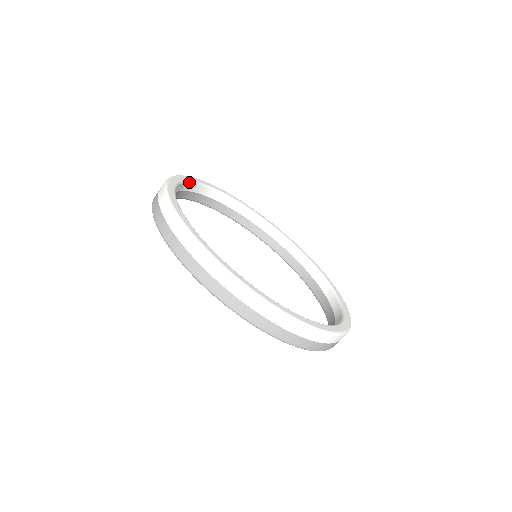
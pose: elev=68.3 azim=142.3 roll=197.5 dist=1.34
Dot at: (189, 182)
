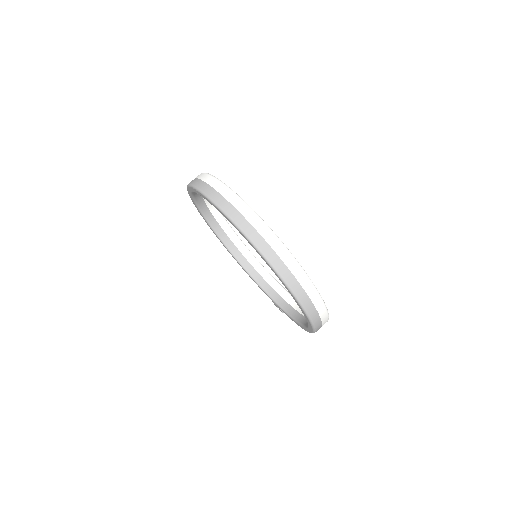
Dot at: (245, 246)
